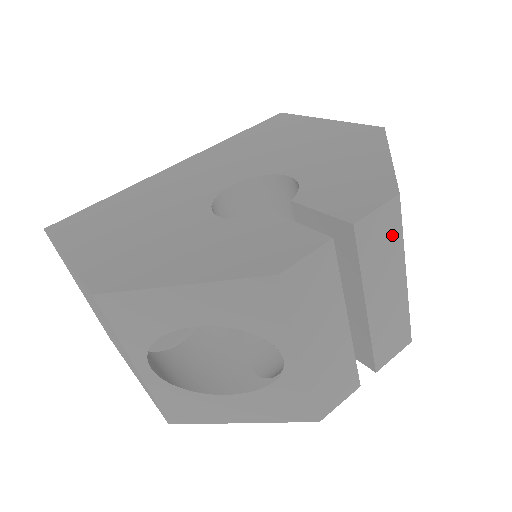
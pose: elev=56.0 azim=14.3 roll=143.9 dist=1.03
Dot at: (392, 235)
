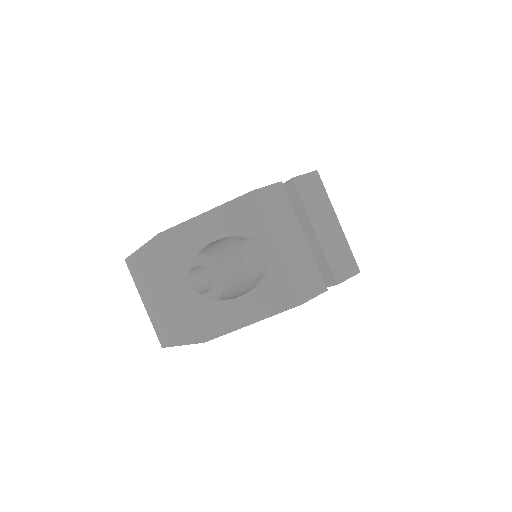
Dot at: (320, 192)
